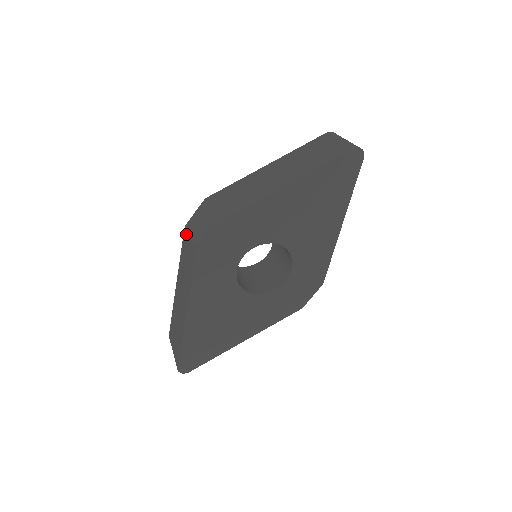
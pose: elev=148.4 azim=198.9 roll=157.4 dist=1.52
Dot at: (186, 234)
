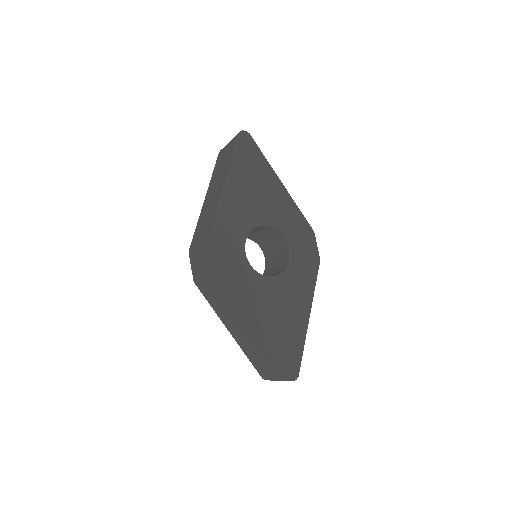
Dot at: (199, 283)
